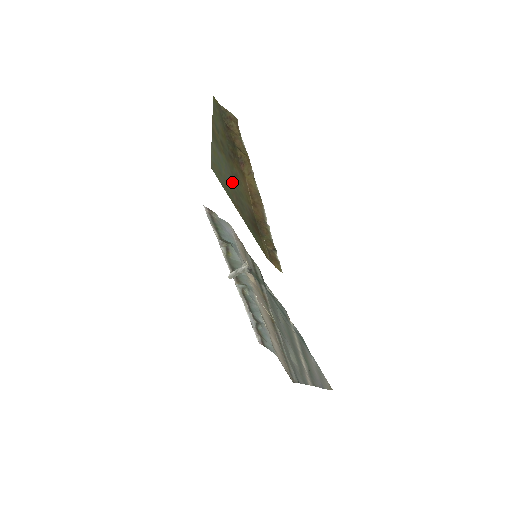
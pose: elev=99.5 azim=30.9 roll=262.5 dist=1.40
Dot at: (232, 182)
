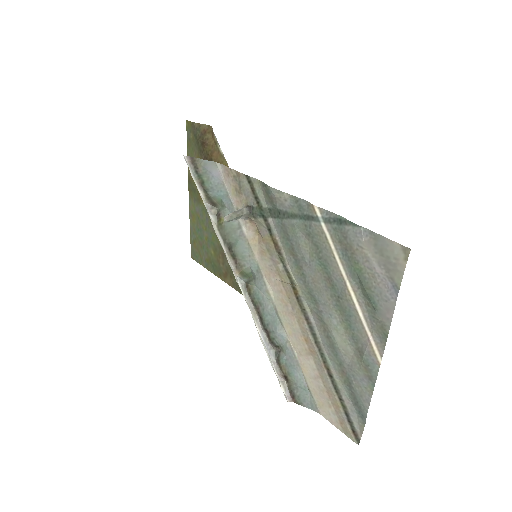
Dot at: (215, 234)
